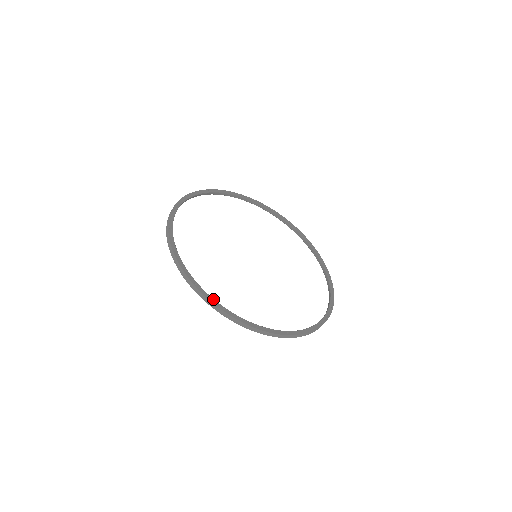
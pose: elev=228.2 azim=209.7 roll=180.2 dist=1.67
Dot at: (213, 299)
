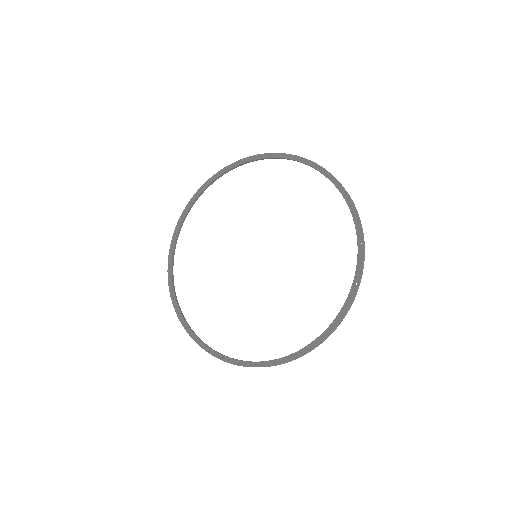
Dot at: (172, 285)
